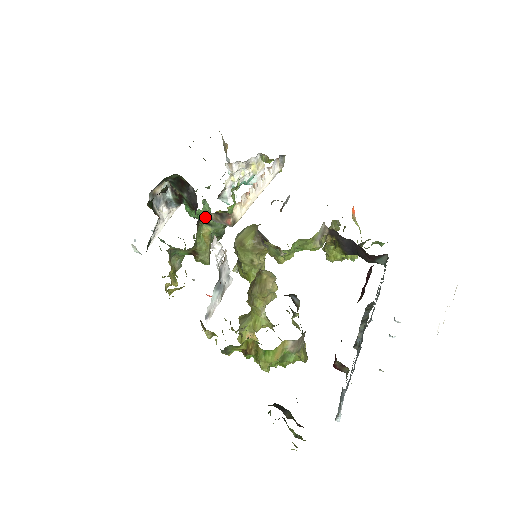
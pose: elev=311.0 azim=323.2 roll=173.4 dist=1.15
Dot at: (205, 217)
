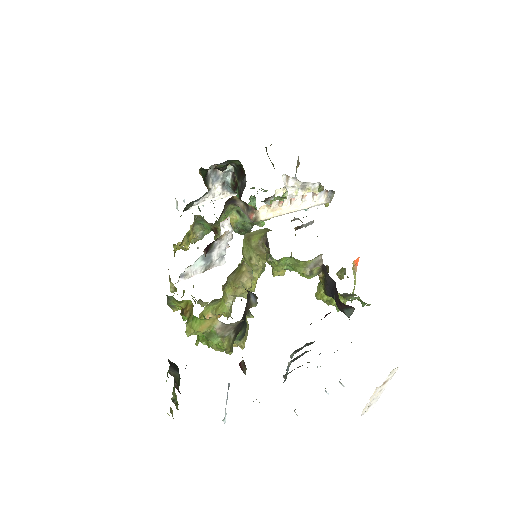
Dot at: (236, 203)
